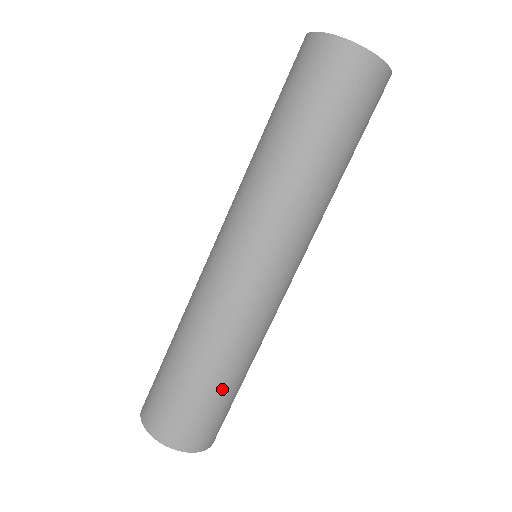
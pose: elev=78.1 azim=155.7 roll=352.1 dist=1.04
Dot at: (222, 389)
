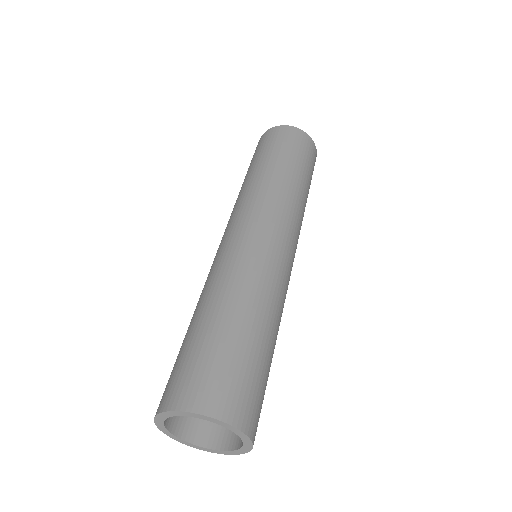
Dot at: (270, 357)
